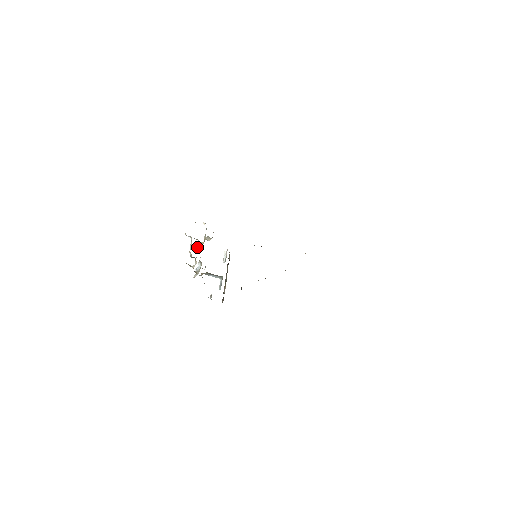
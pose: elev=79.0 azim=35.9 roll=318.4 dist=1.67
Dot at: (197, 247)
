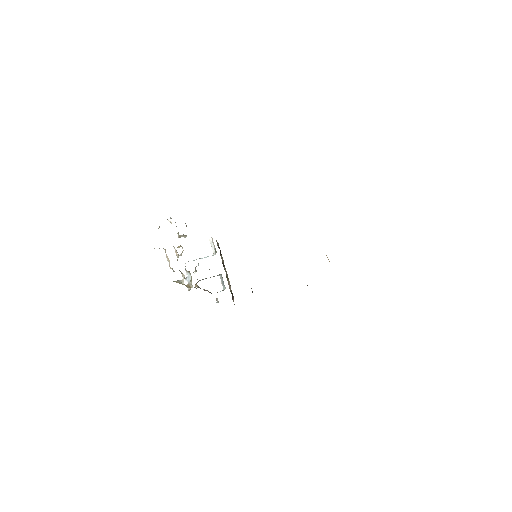
Dot at: (176, 255)
